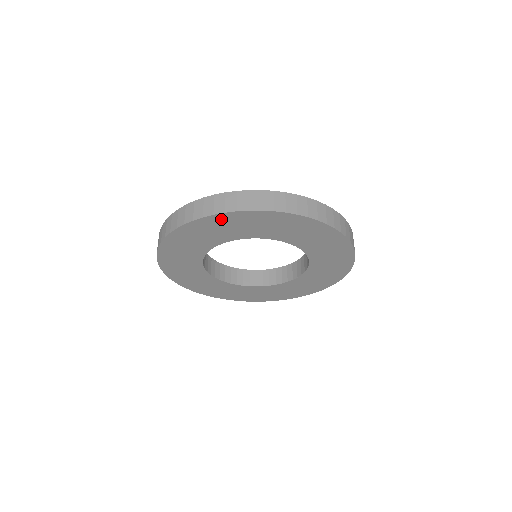
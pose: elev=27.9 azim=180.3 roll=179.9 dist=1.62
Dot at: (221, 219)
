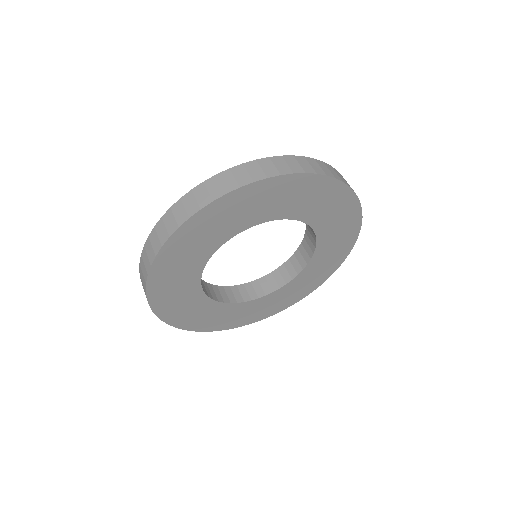
Dot at: (210, 213)
